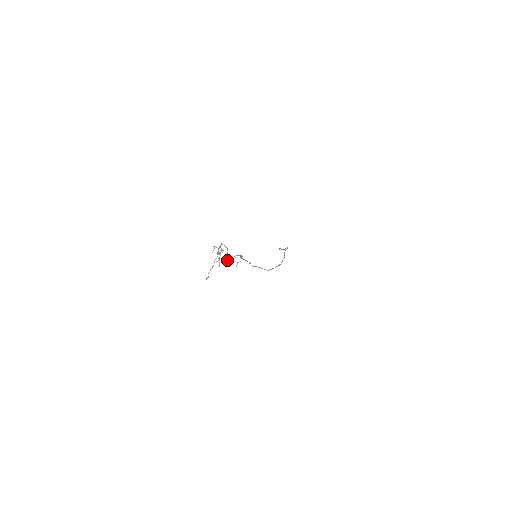
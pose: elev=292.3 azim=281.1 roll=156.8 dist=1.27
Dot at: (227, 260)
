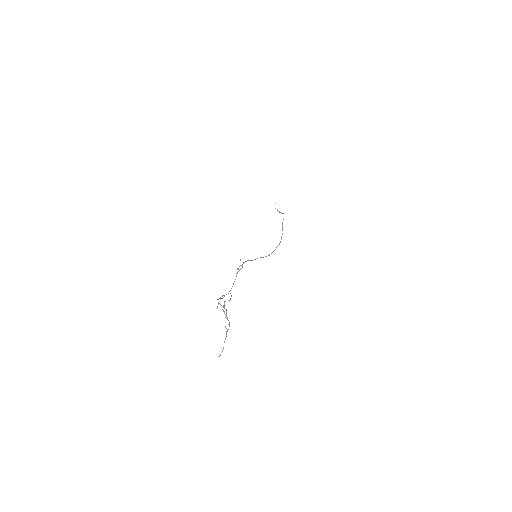
Dot at: (230, 290)
